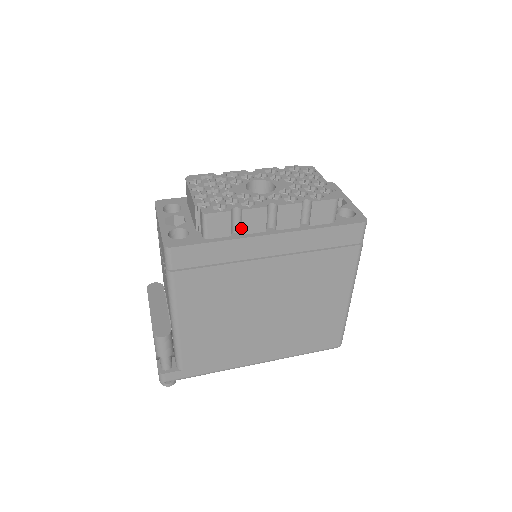
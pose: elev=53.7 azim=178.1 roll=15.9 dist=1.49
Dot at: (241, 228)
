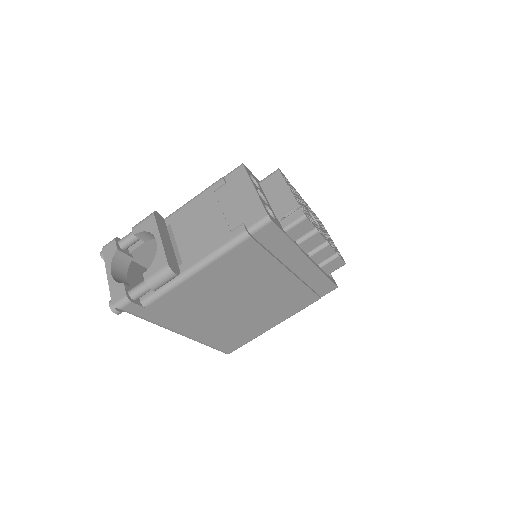
Dot at: (303, 241)
